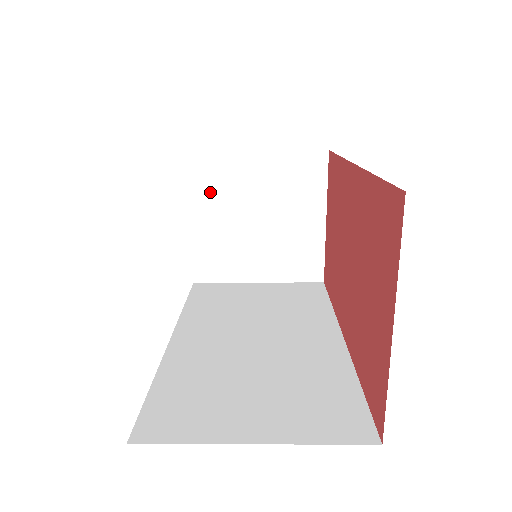
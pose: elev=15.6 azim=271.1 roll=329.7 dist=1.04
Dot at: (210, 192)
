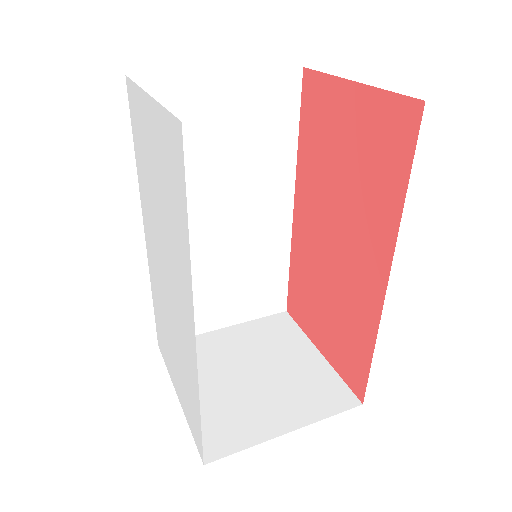
Dot at: occluded
